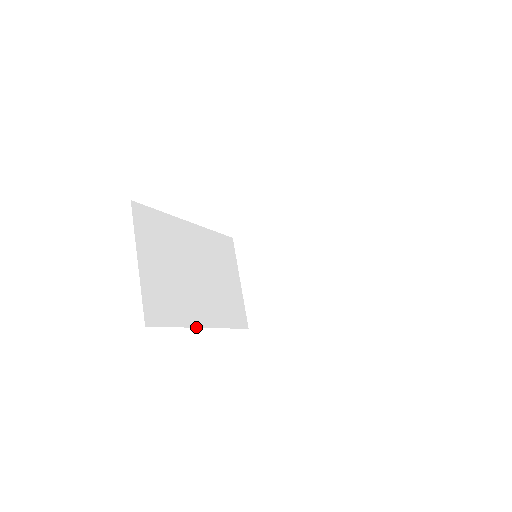
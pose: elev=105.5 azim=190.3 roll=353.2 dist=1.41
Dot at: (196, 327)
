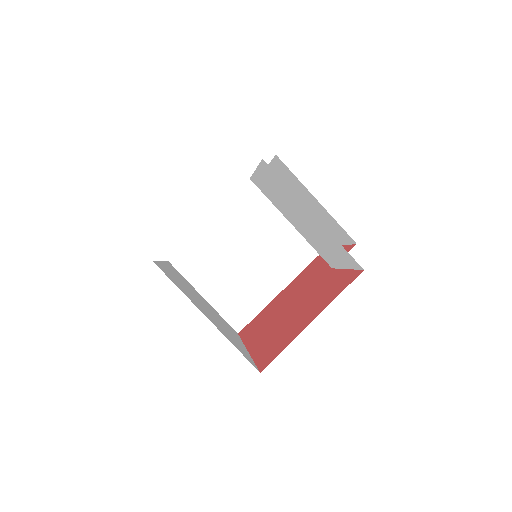
Dot at: (248, 352)
